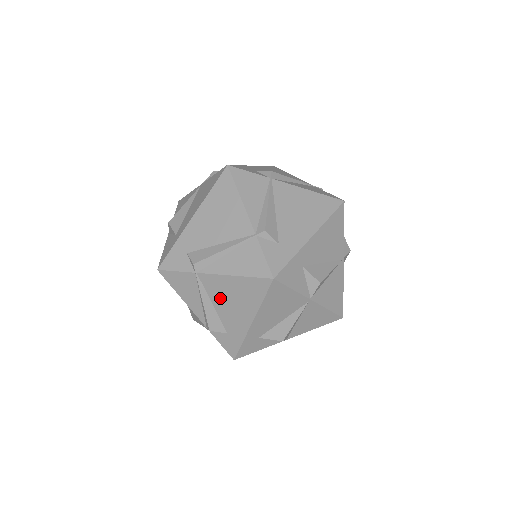
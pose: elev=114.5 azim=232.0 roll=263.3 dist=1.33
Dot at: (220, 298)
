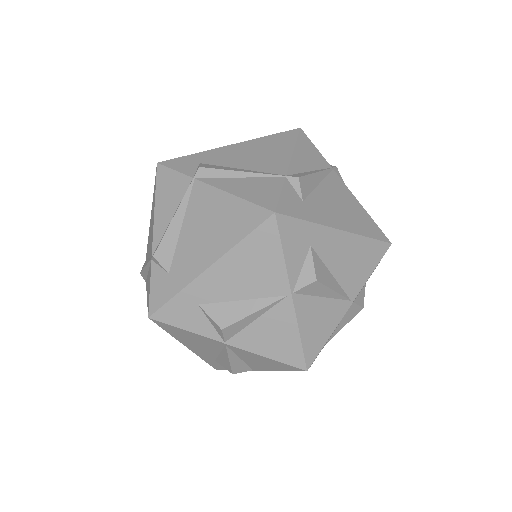
Dot at: occluded
